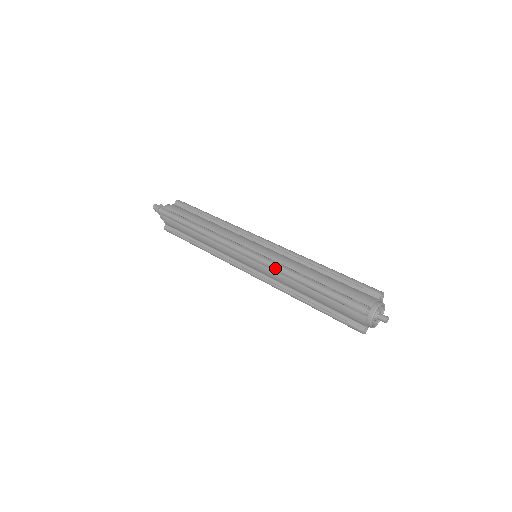
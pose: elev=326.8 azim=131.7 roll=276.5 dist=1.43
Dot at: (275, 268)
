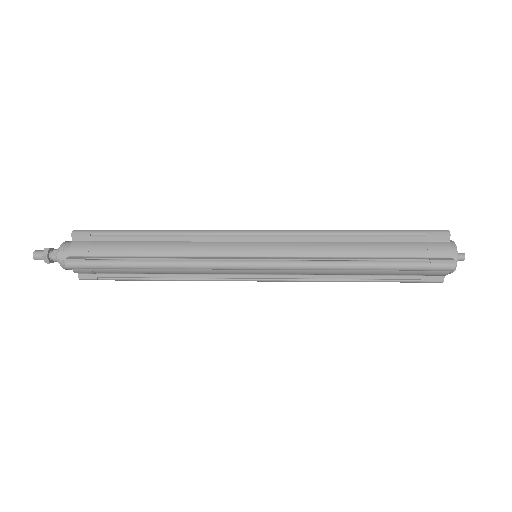
Dot at: (311, 268)
